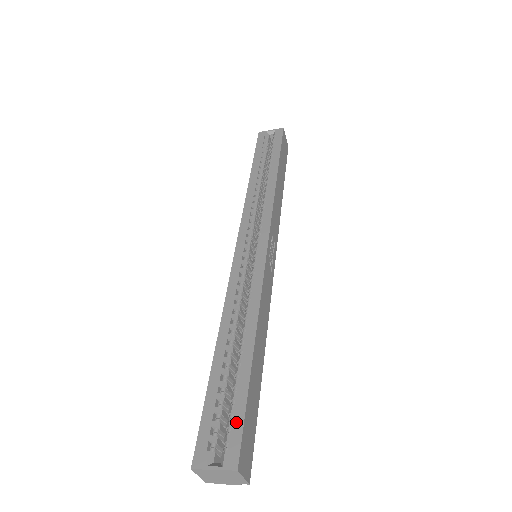
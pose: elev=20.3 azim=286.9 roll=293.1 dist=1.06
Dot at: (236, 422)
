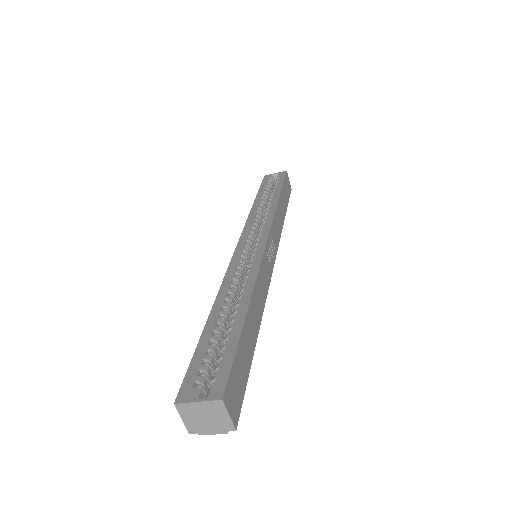
Dot at: (225, 363)
